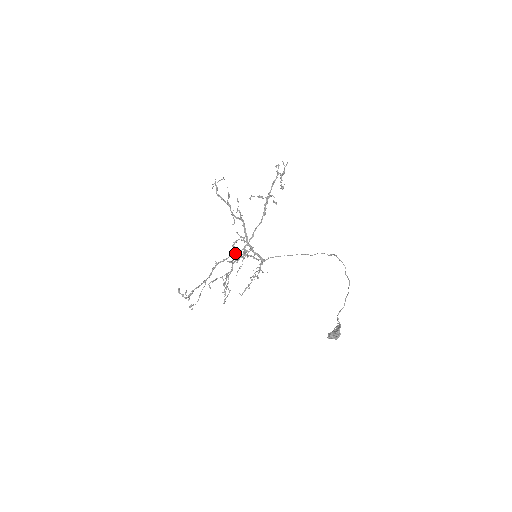
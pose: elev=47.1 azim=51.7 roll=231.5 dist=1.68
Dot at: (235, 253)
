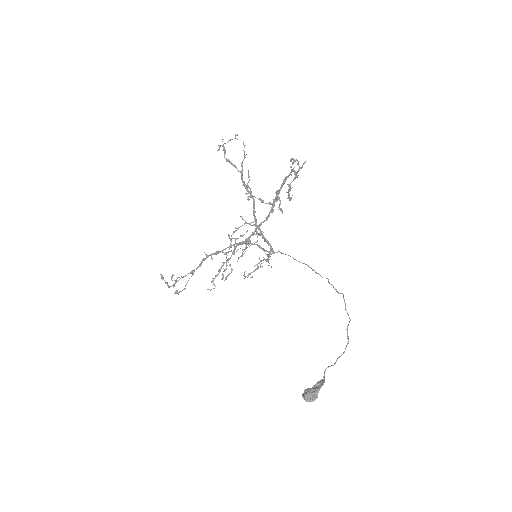
Dot at: (228, 252)
